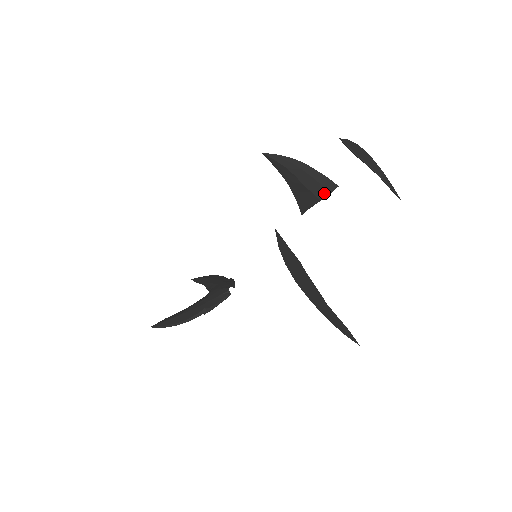
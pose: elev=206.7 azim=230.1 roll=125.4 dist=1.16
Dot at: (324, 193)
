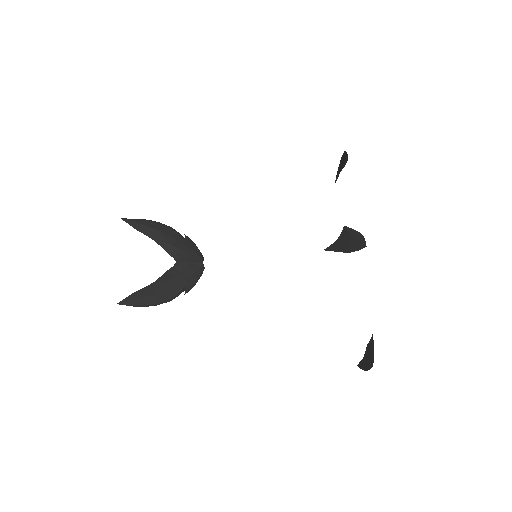
Dot at: (356, 250)
